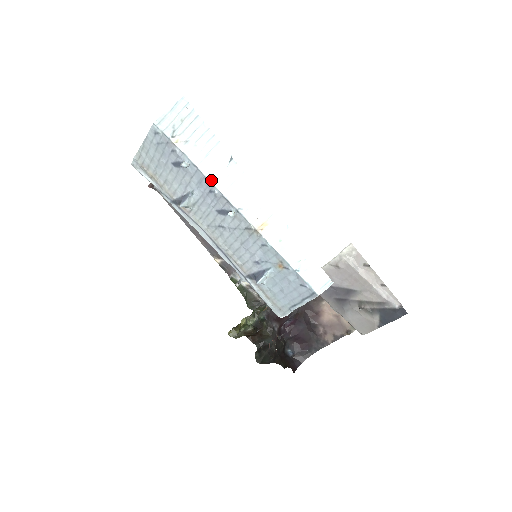
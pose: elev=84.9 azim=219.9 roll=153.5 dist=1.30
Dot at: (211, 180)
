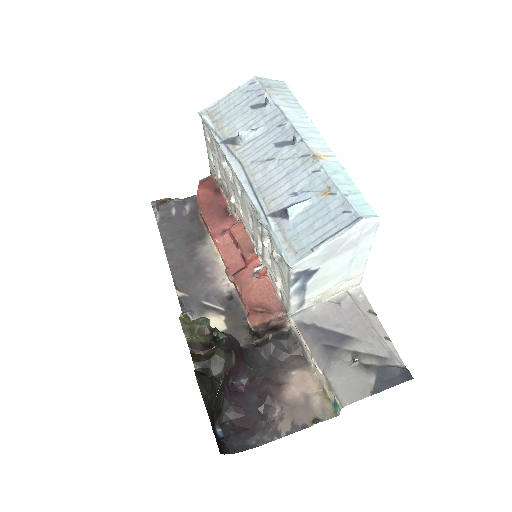
Dot at: (287, 116)
